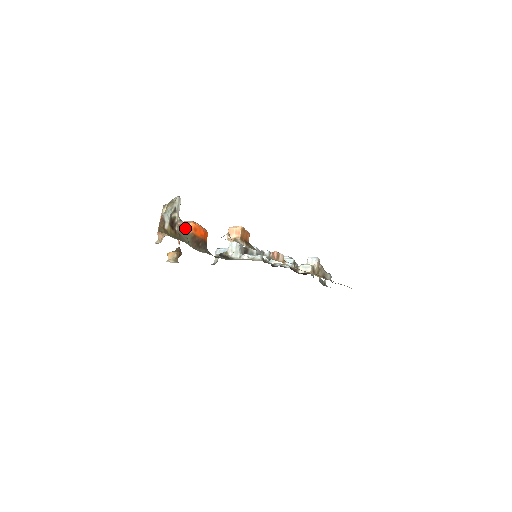
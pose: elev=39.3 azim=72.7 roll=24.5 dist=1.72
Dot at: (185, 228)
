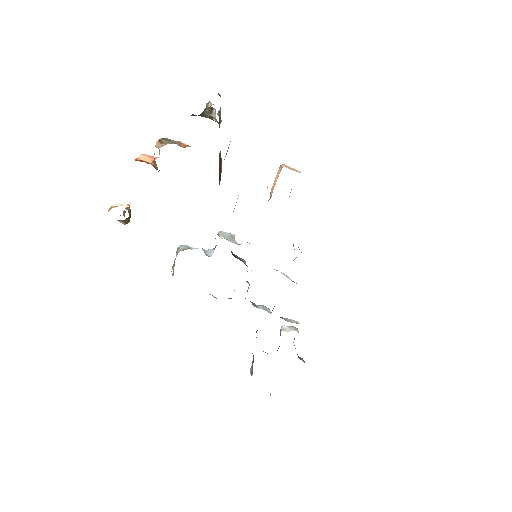
Dot at: occluded
